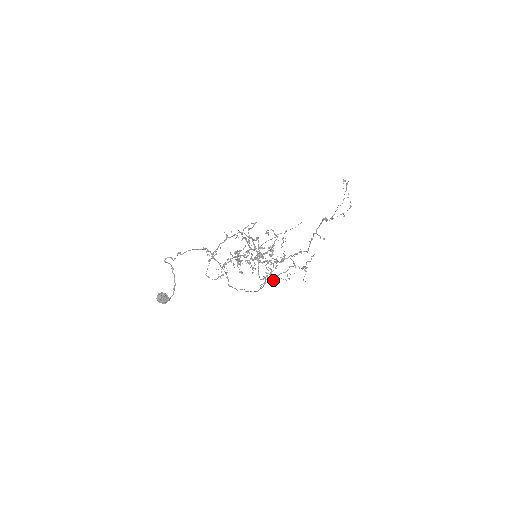
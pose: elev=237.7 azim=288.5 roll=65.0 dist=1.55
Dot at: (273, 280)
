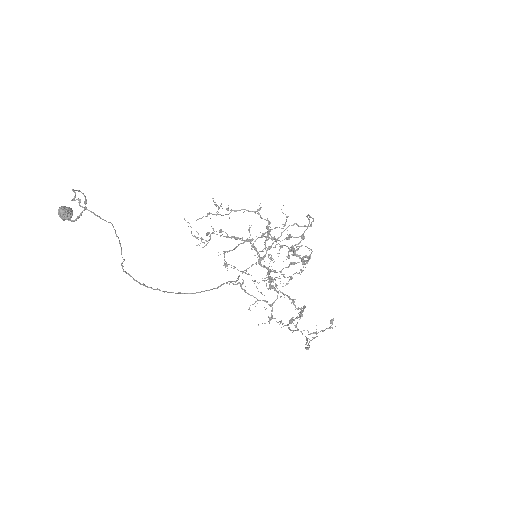
Dot at: occluded
